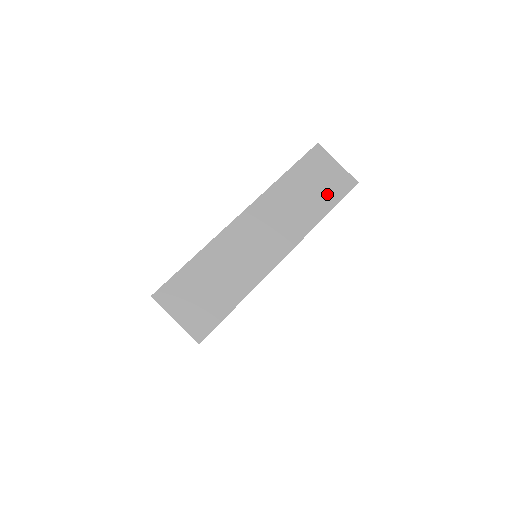
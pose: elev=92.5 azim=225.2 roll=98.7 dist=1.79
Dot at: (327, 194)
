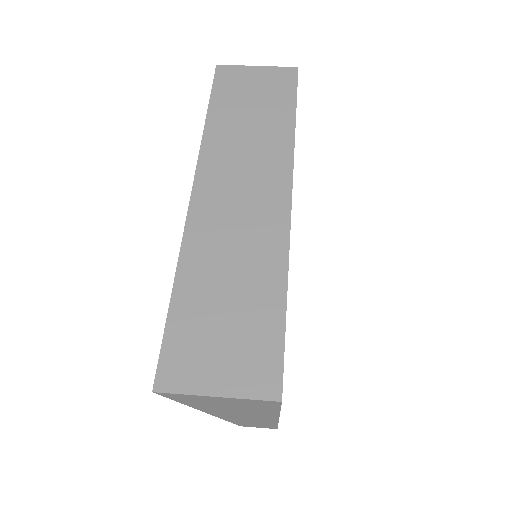
Dot at: (275, 101)
